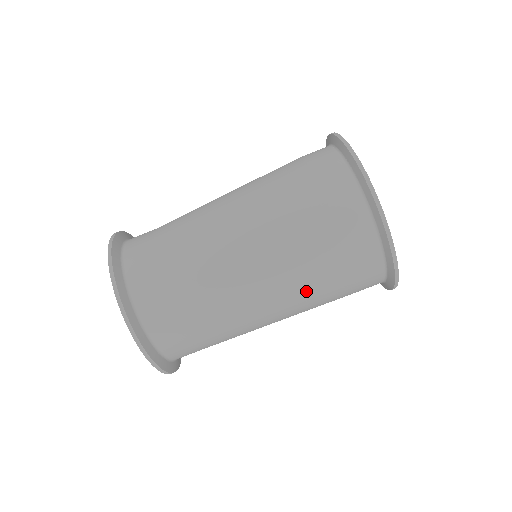
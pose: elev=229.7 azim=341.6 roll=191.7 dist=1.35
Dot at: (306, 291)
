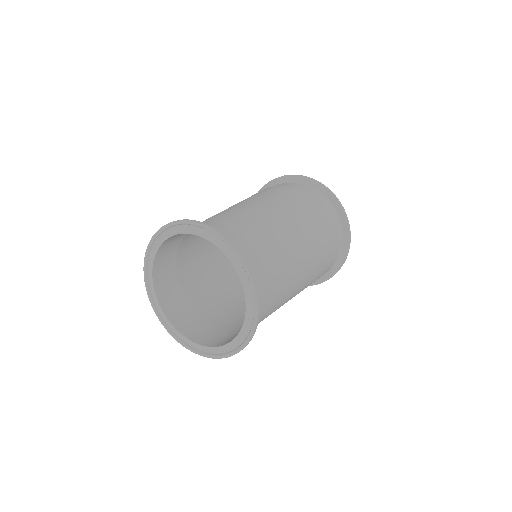
Dot at: (309, 283)
